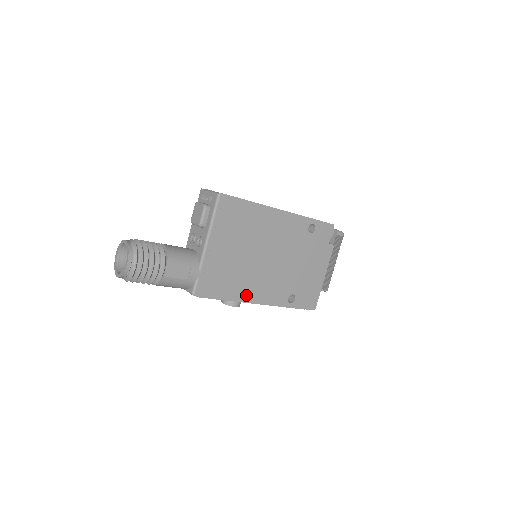
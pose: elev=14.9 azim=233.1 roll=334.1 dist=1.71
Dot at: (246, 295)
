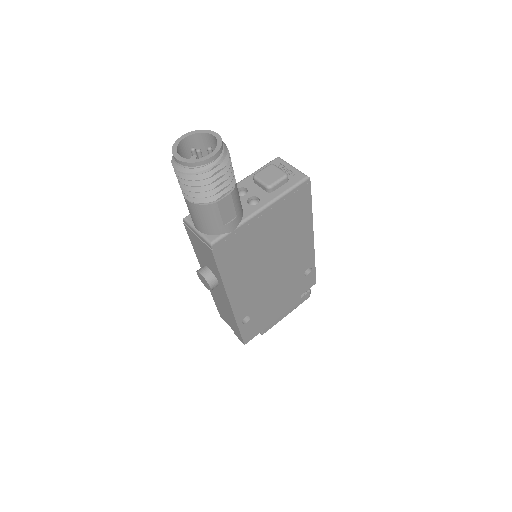
Dot at: (233, 285)
